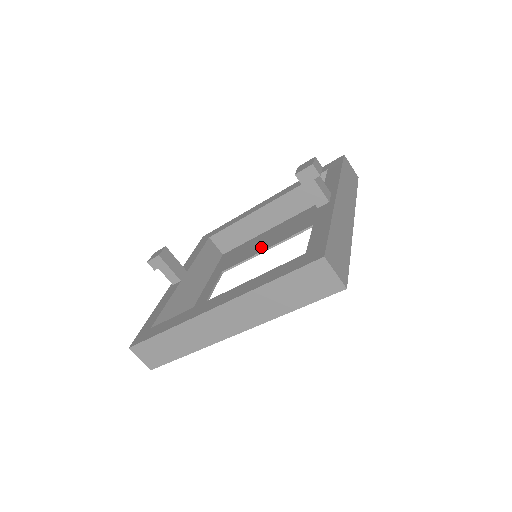
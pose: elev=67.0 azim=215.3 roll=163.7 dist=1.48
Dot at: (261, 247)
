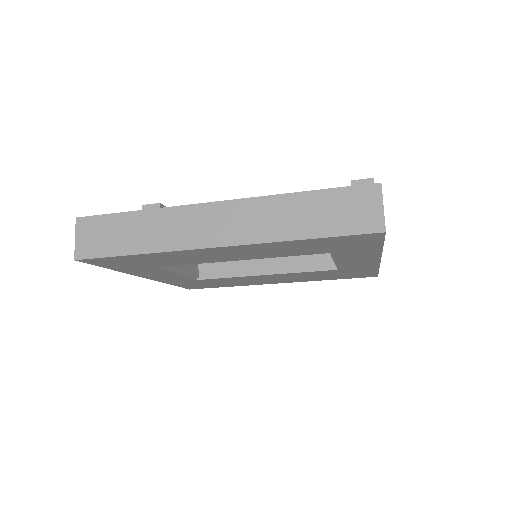
Dot at: occluded
